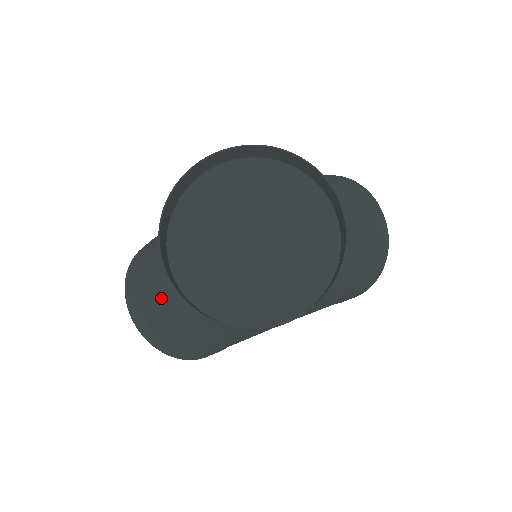
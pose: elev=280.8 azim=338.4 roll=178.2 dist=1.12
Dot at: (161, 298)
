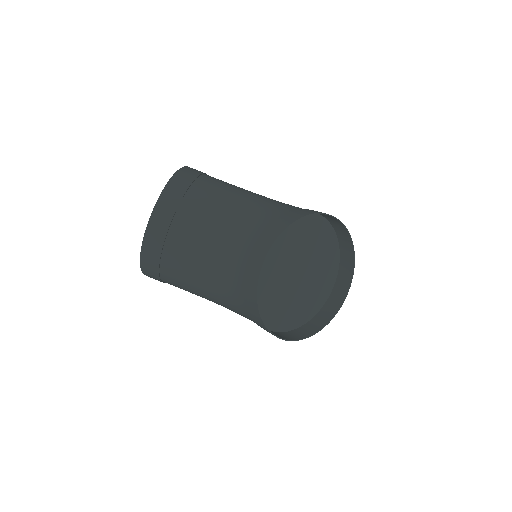
Dot at: (199, 243)
